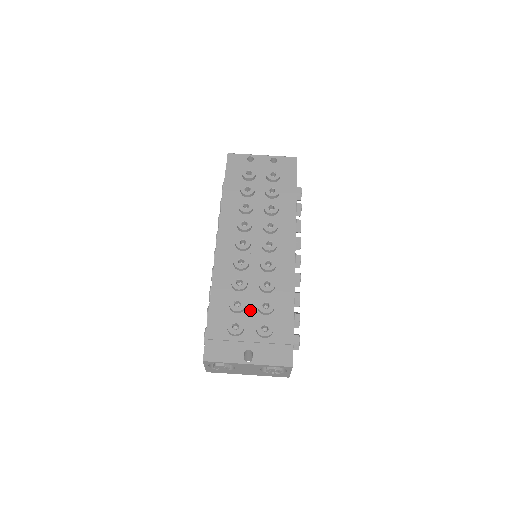
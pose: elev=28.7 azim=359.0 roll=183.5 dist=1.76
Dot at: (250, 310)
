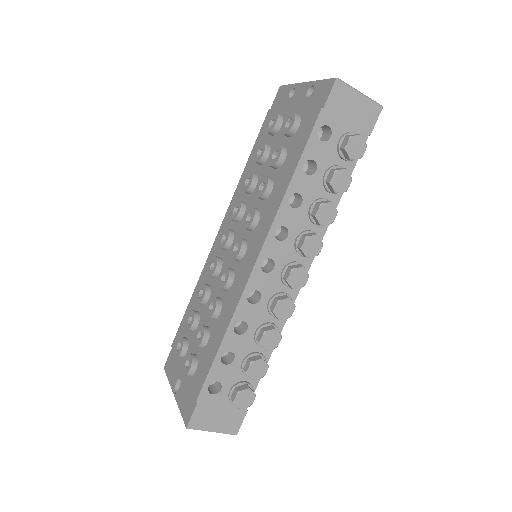
Dot at: occluded
